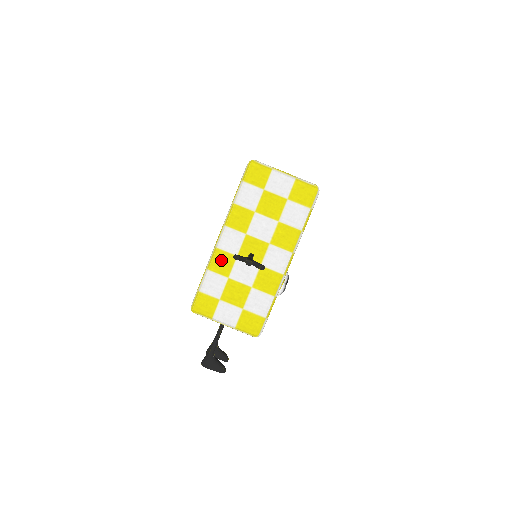
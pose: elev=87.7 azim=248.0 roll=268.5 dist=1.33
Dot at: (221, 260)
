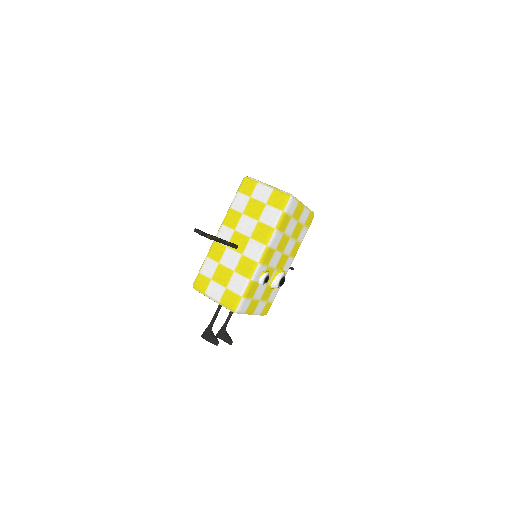
Dot at: (216, 249)
